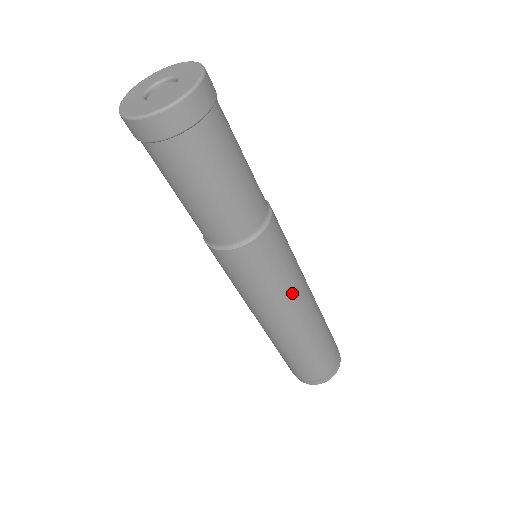
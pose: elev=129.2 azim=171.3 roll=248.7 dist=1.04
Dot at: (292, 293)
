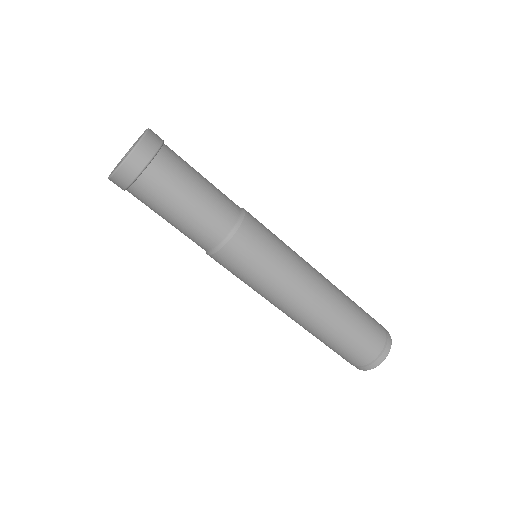
Dot at: (299, 258)
